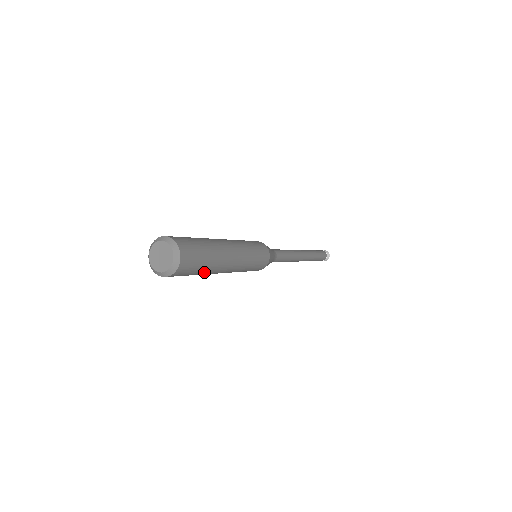
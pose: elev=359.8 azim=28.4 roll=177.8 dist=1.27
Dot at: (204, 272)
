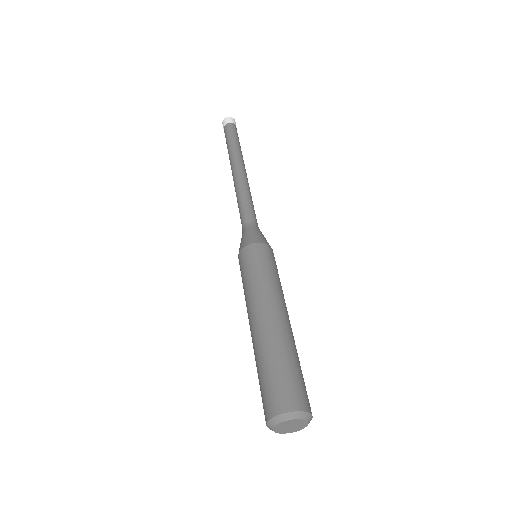
Dot at: occluded
